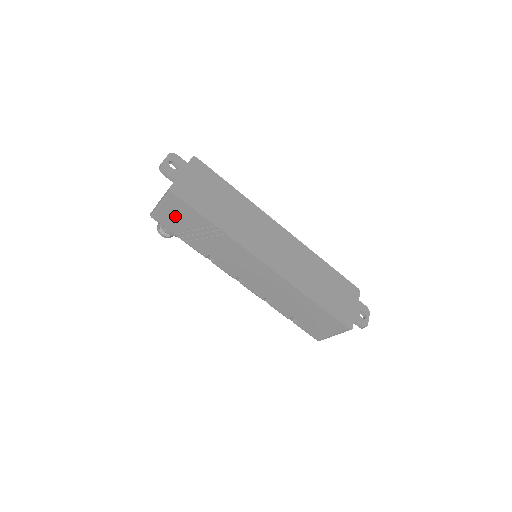
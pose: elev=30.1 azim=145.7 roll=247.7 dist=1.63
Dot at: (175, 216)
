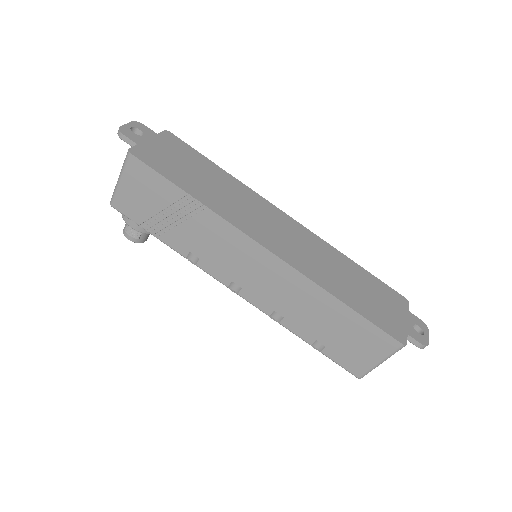
Dot at: (139, 195)
